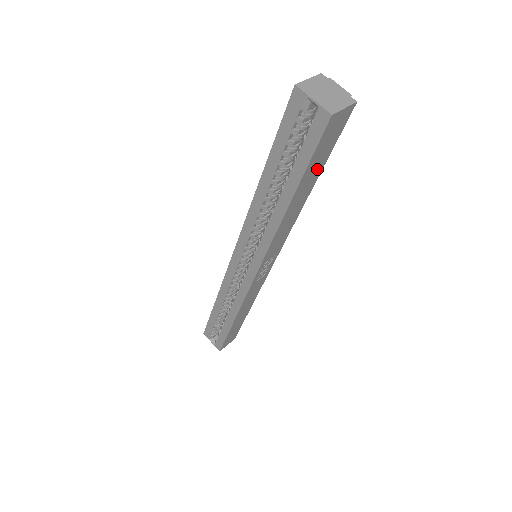
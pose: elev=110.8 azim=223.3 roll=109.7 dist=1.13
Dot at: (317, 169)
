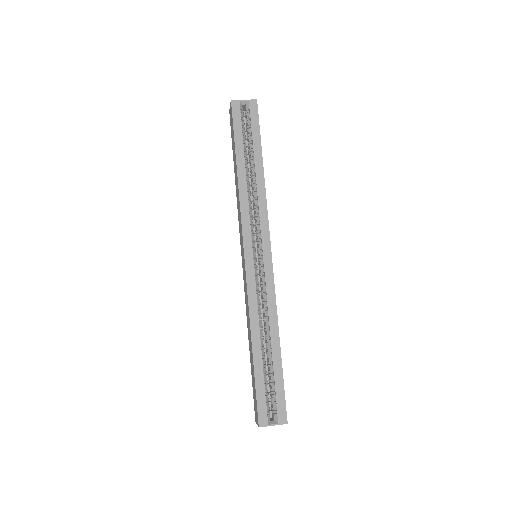
Dot at: occluded
